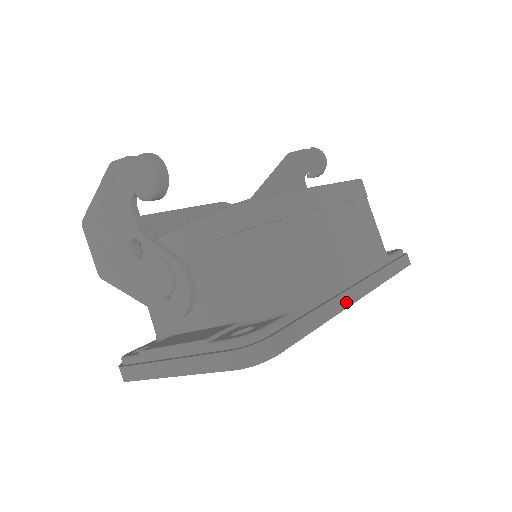
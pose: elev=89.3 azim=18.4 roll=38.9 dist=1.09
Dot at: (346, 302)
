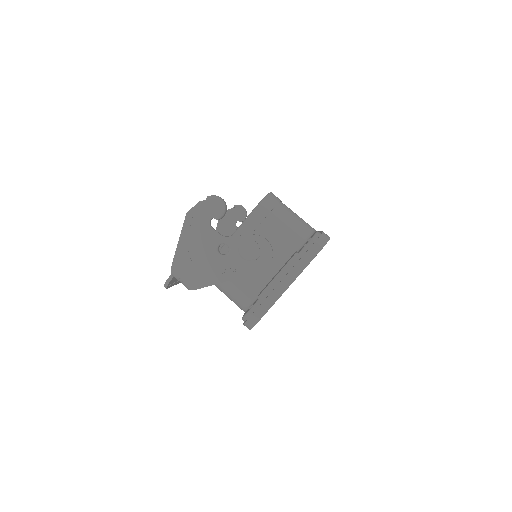
Dot at: occluded
